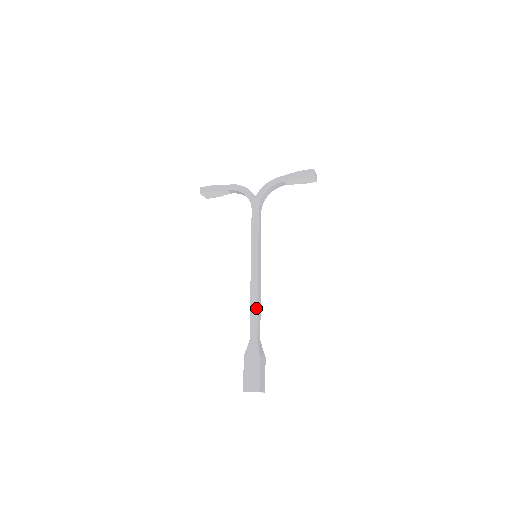
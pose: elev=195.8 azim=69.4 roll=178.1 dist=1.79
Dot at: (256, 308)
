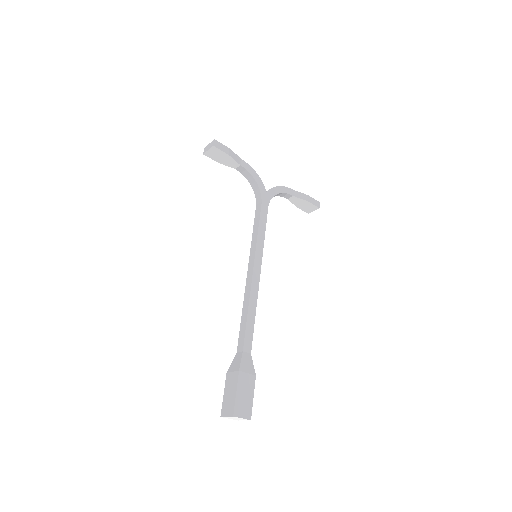
Dot at: (254, 316)
